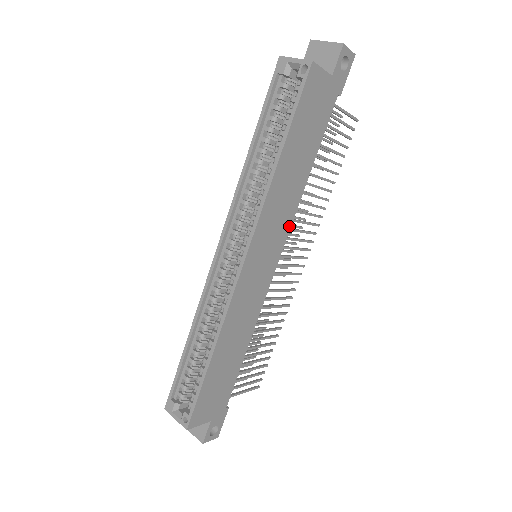
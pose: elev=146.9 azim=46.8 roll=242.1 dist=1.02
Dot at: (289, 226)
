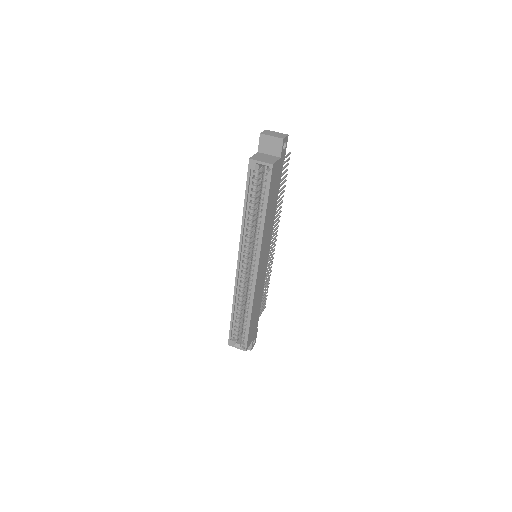
Dot at: (271, 236)
